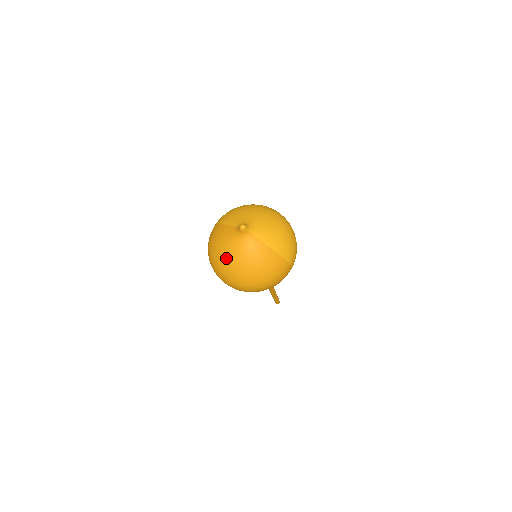
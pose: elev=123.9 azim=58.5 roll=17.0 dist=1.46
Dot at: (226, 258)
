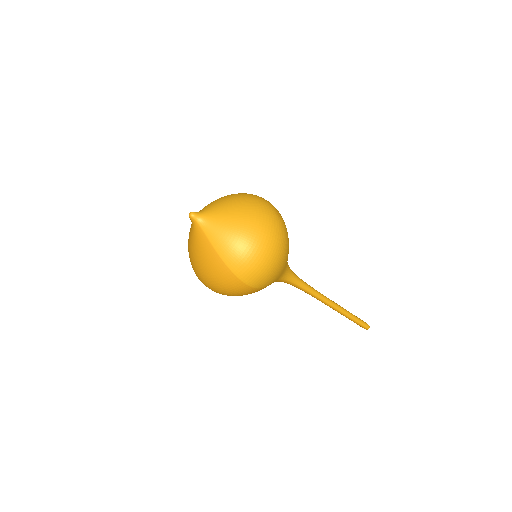
Dot at: (188, 241)
